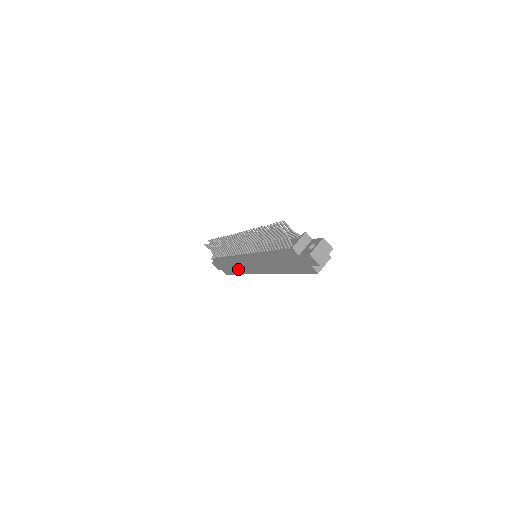
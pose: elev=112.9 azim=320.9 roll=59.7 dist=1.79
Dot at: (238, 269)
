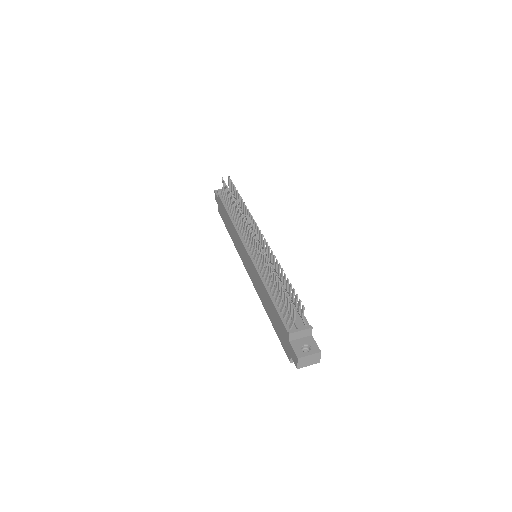
Dot at: (232, 234)
